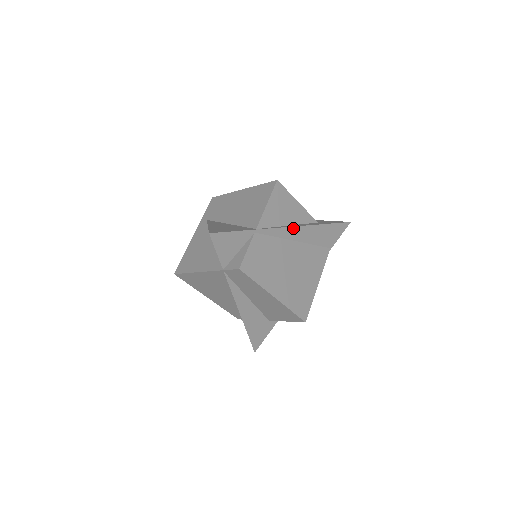
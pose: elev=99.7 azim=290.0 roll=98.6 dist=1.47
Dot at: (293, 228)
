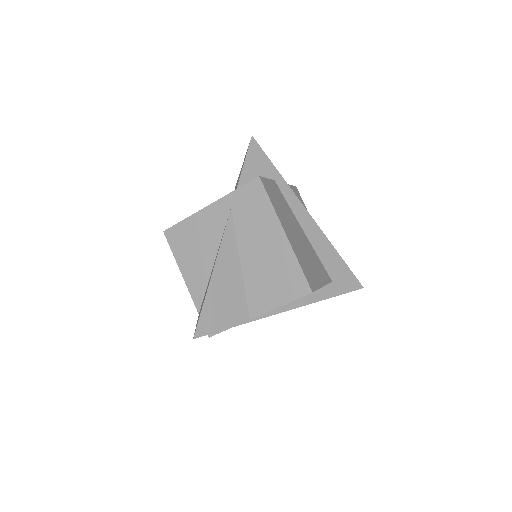
Dot at: (293, 308)
